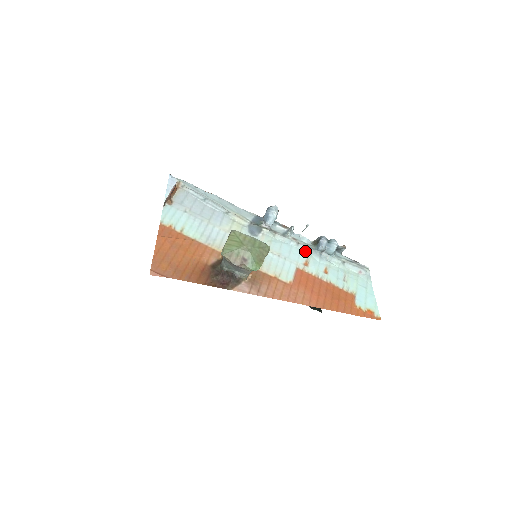
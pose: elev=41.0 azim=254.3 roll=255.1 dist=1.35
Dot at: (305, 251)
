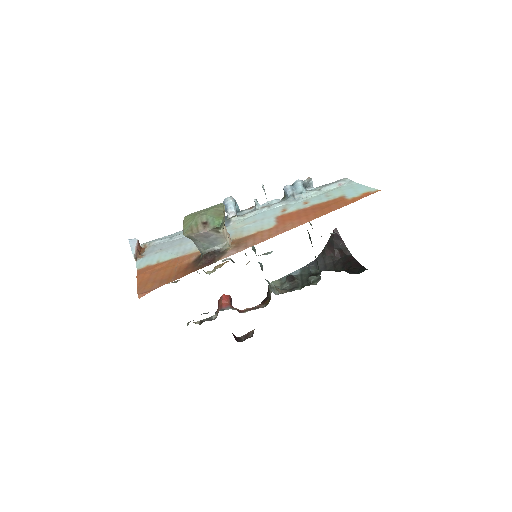
Dot at: (279, 206)
